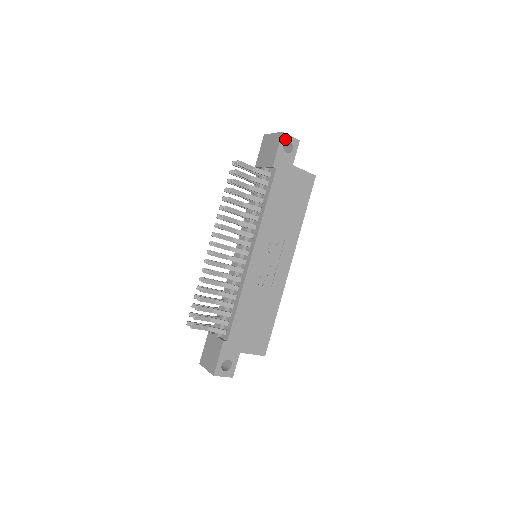
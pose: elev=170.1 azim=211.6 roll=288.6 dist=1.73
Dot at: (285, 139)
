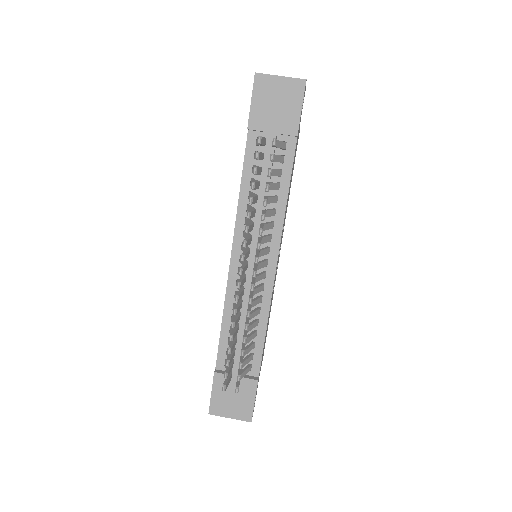
Dot at: occluded
